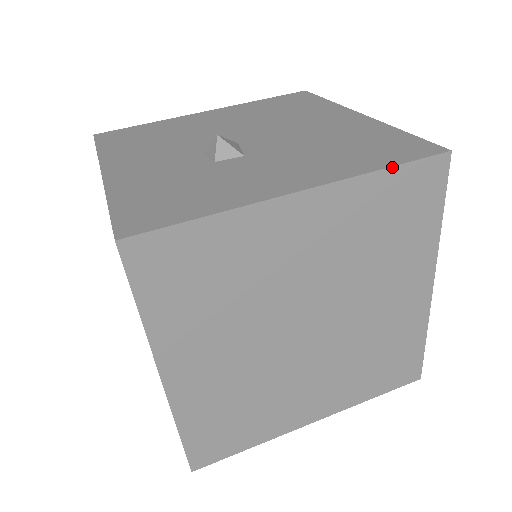
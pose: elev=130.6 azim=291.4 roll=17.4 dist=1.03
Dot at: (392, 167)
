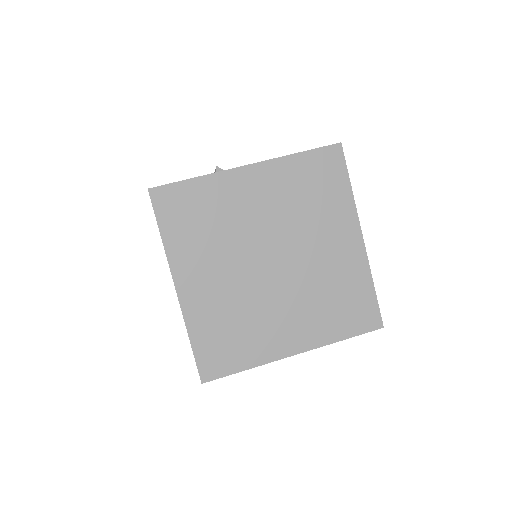
Dot at: (303, 152)
